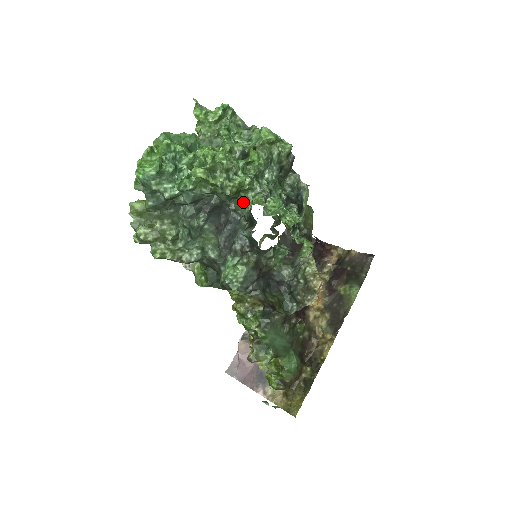
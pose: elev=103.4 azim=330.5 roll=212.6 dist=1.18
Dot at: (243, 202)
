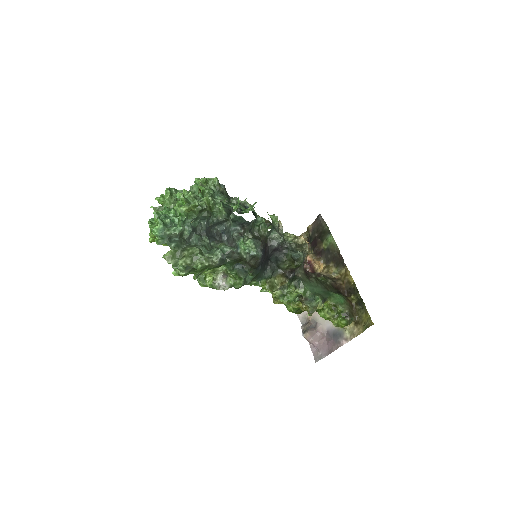
Dot at: (218, 212)
